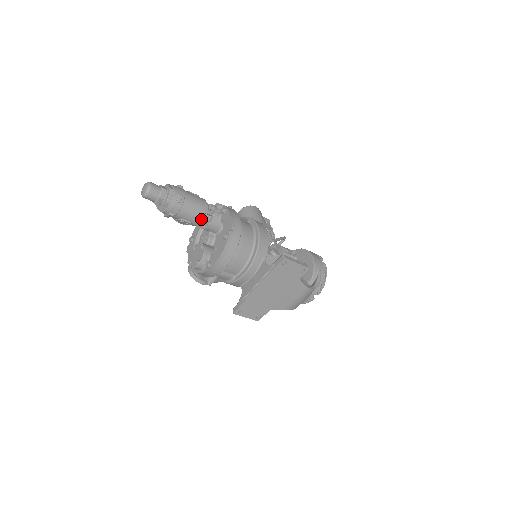
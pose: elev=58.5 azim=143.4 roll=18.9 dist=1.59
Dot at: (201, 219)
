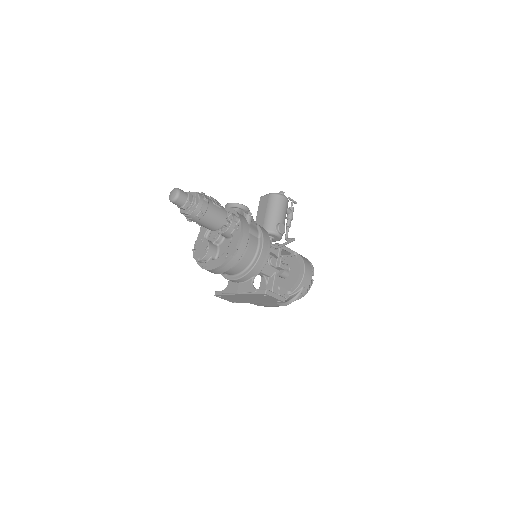
Dot at: (214, 229)
